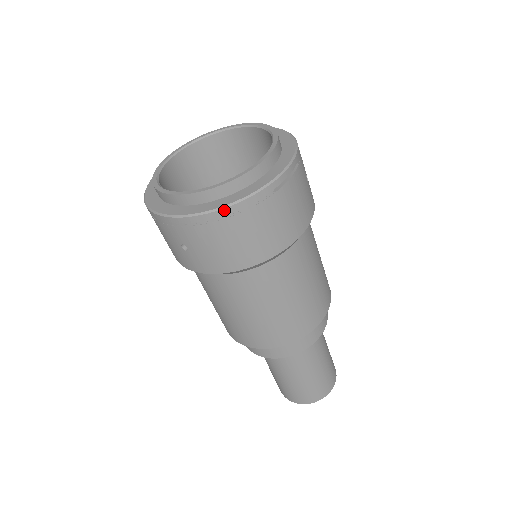
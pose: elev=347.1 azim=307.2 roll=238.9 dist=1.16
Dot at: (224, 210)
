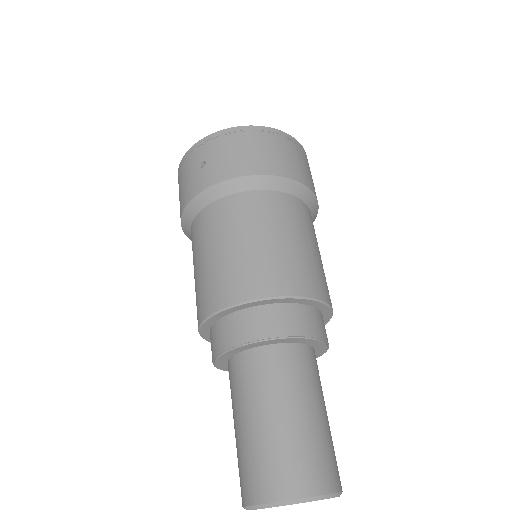
Dot at: (248, 127)
